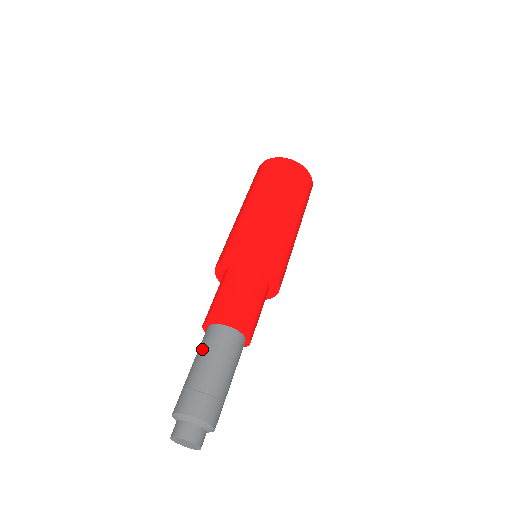
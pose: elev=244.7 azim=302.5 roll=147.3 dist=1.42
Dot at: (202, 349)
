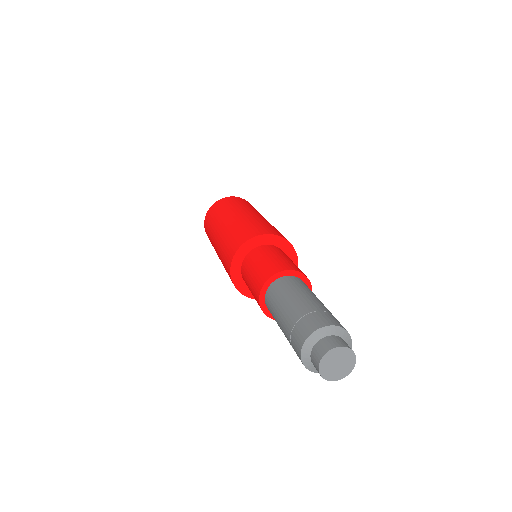
Dot at: (297, 288)
